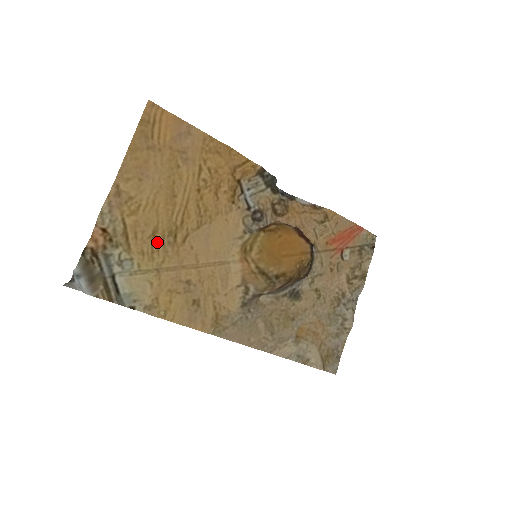
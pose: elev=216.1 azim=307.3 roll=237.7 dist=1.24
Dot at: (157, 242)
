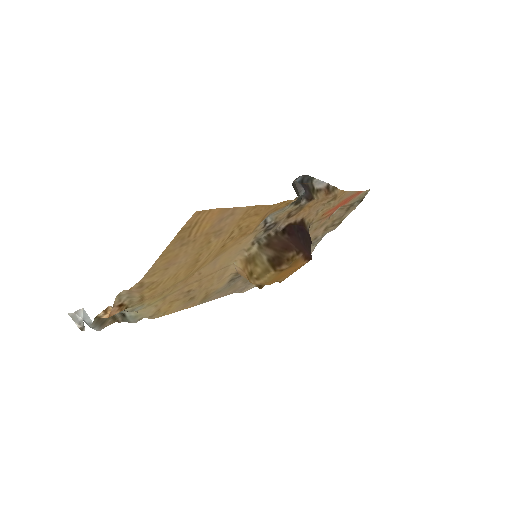
Dot at: (169, 287)
